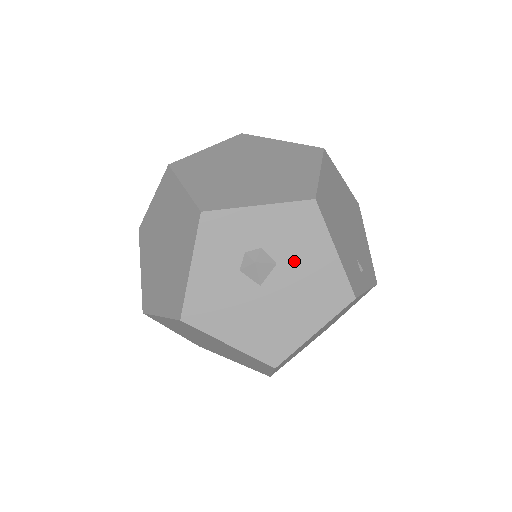
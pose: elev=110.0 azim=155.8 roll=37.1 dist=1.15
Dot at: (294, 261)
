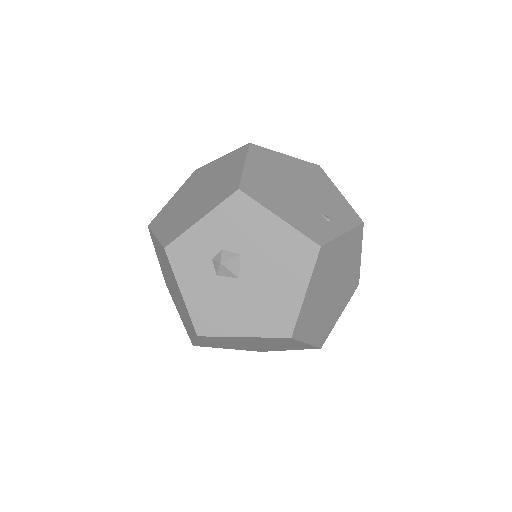
Dot at: (252, 245)
